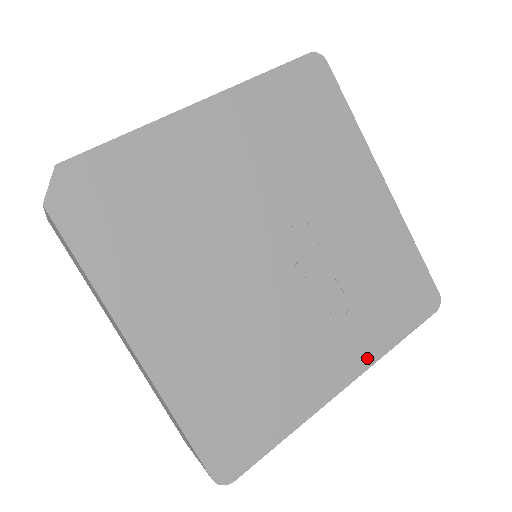
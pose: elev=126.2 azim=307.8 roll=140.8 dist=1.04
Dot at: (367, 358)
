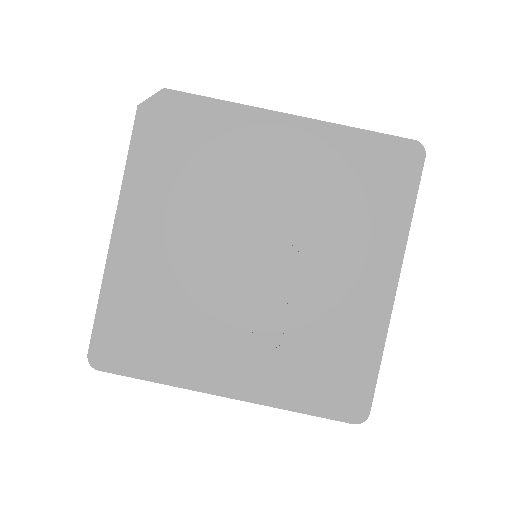
Dot at: (260, 395)
